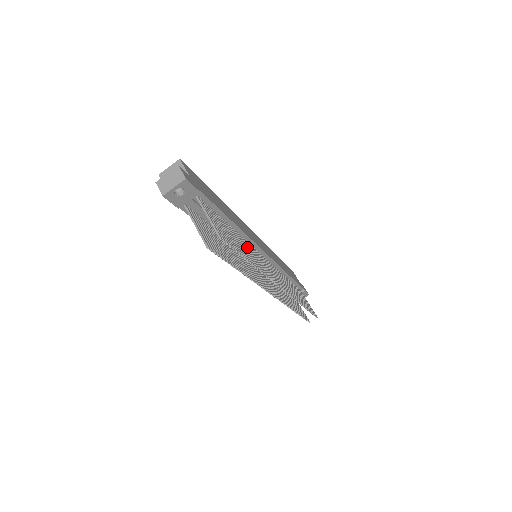
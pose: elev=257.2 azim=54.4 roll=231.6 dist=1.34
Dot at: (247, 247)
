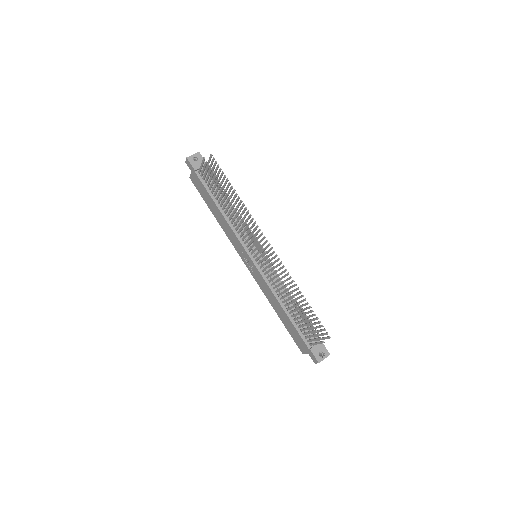
Dot at: occluded
